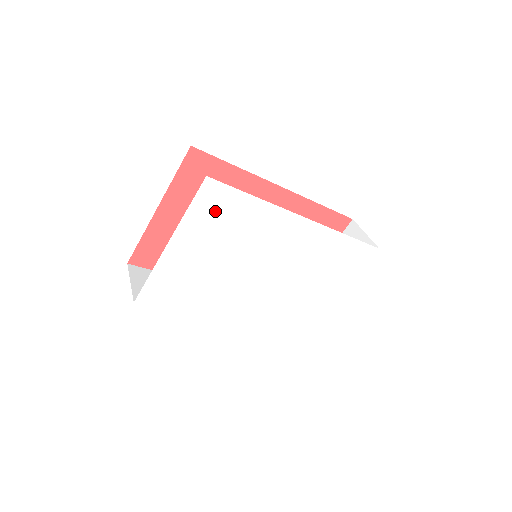
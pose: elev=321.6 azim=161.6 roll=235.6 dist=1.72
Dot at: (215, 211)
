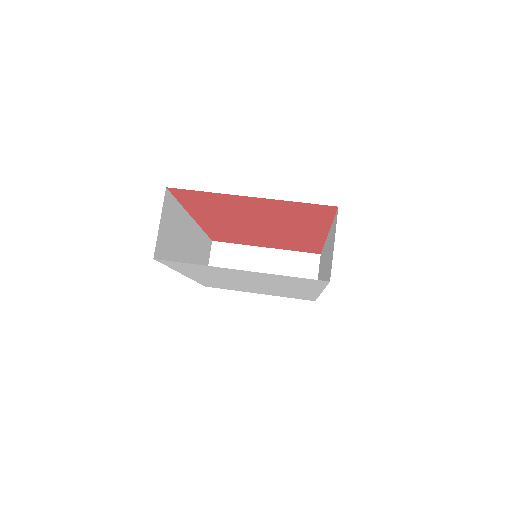
Dot at: (296, 280)
